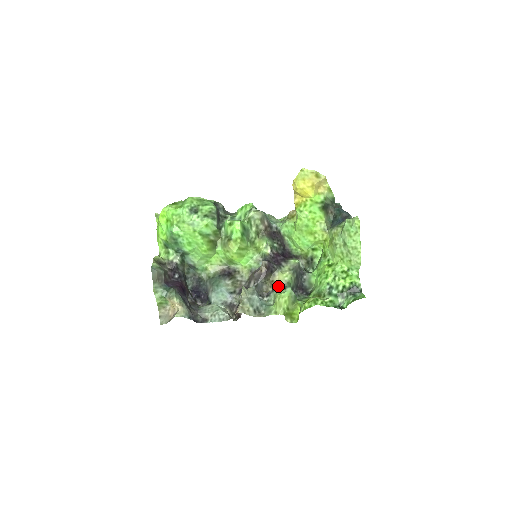
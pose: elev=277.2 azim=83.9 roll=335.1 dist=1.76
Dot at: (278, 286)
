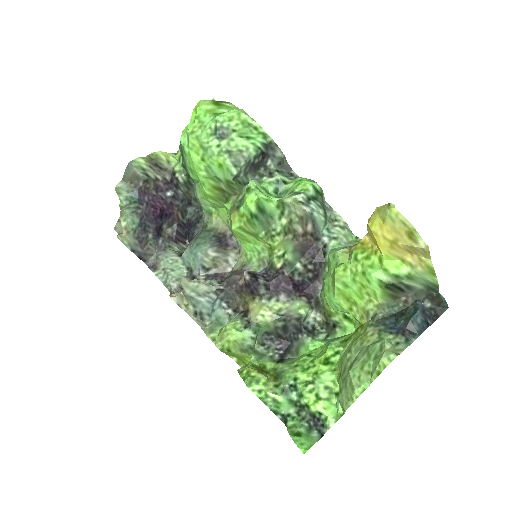
Dot at: (247, 315)
